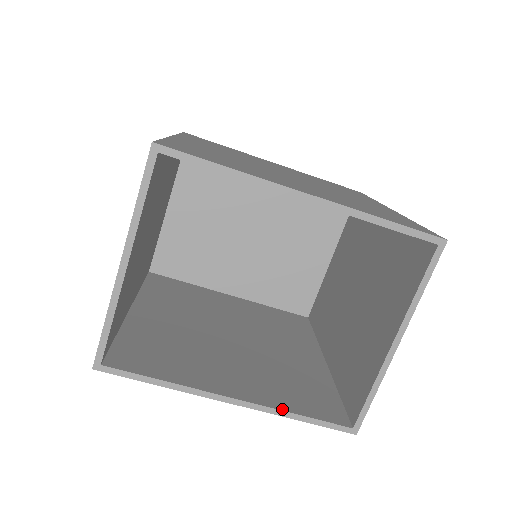
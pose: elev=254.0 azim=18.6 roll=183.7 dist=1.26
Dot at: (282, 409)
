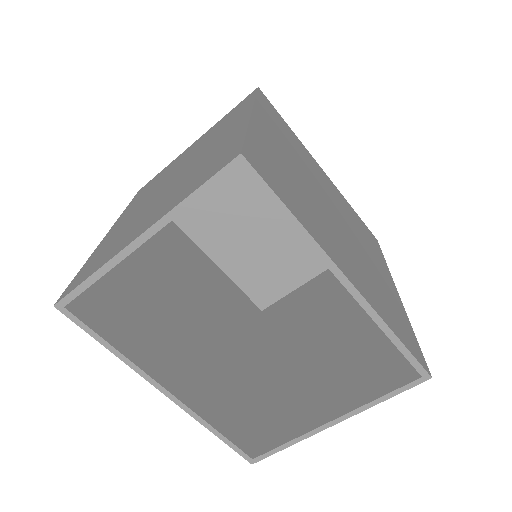
Dot at: (205, 418)
